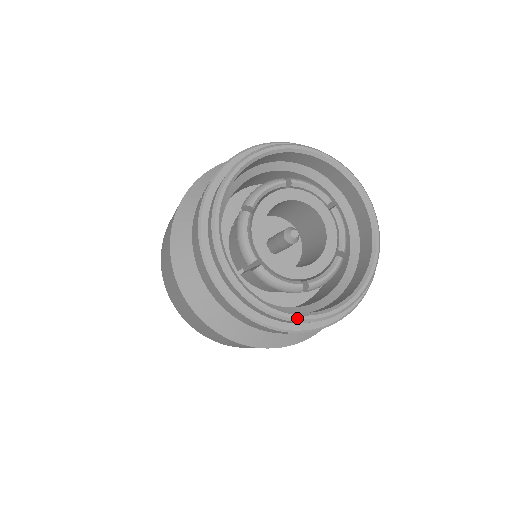
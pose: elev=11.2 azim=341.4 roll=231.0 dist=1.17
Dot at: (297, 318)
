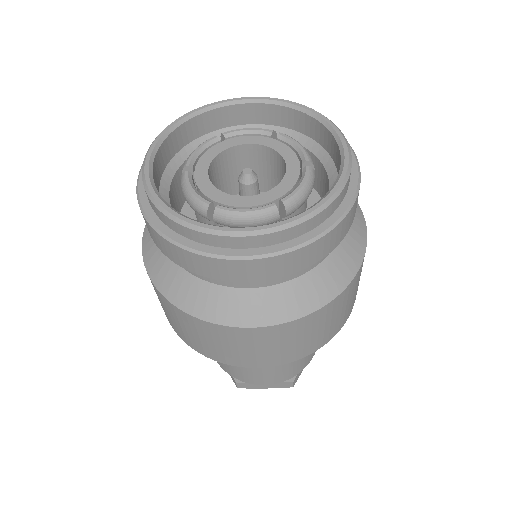
Dot at: (168, 210)
